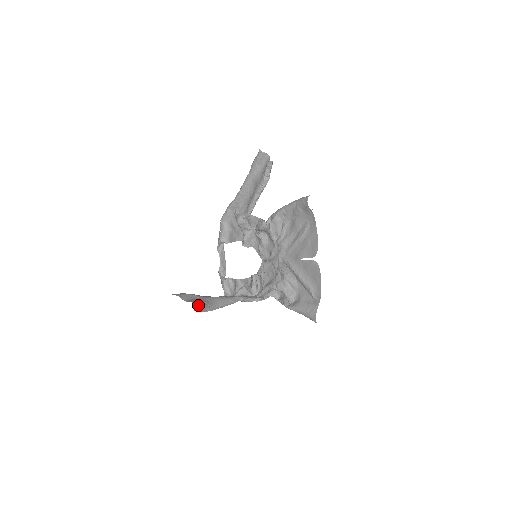
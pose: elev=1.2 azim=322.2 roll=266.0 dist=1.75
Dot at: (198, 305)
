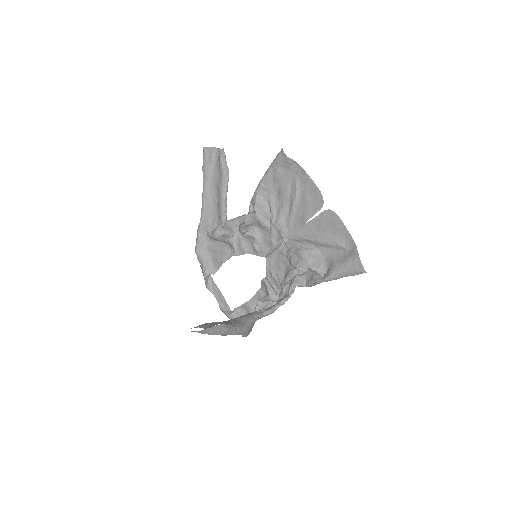
Dot at: (225, 325)
